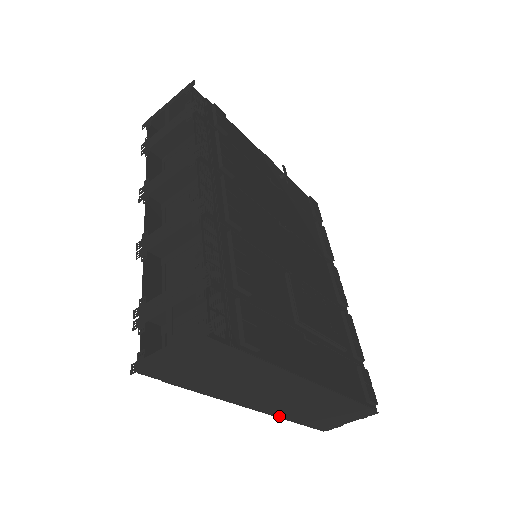
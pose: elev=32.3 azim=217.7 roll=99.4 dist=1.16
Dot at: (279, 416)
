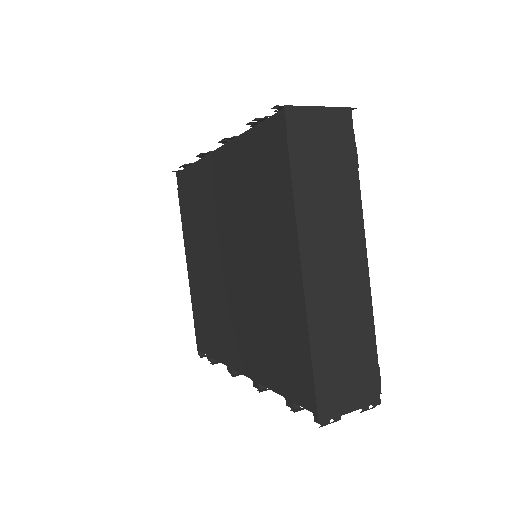
Dot at: (309, 318)
